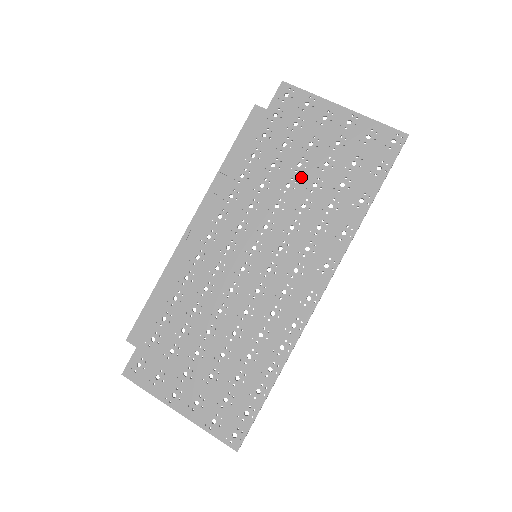
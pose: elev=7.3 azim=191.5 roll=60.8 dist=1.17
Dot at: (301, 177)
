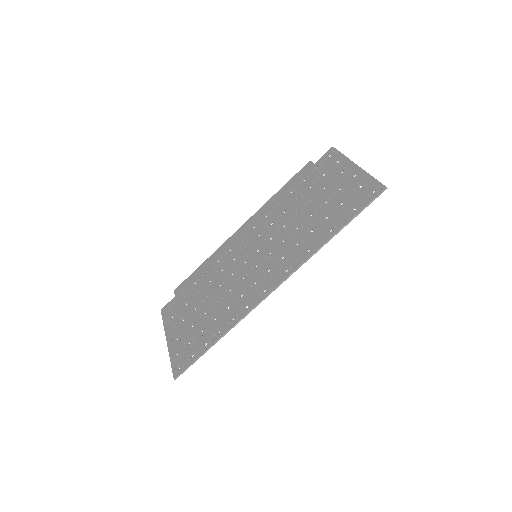
Dot at: (307, 209)
